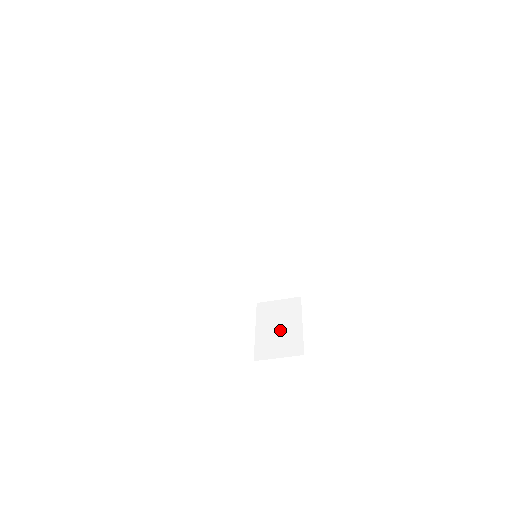
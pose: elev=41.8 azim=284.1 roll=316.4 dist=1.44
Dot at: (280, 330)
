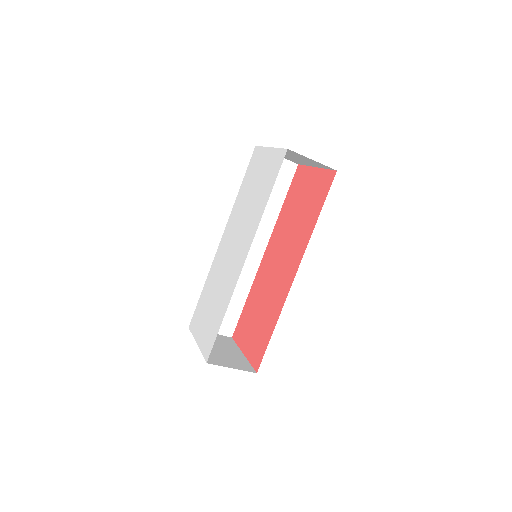
Dot at: (223, 351)
